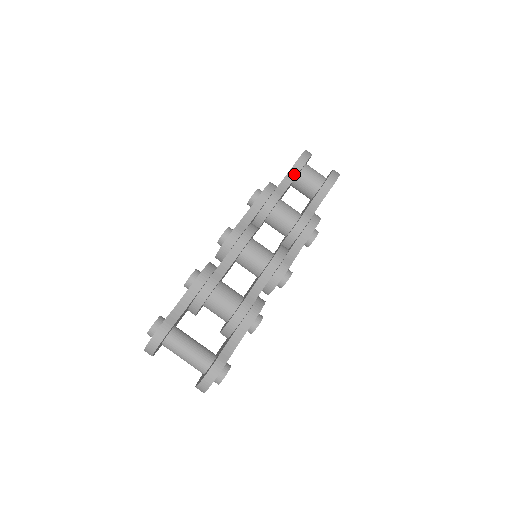
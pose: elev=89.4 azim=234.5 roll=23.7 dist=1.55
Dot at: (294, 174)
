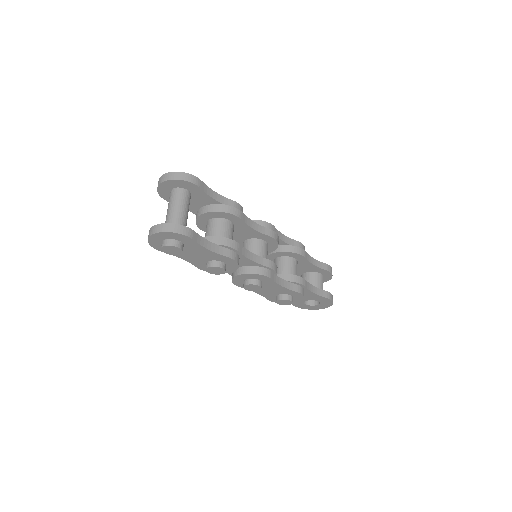
Dot at: (319, 265)
